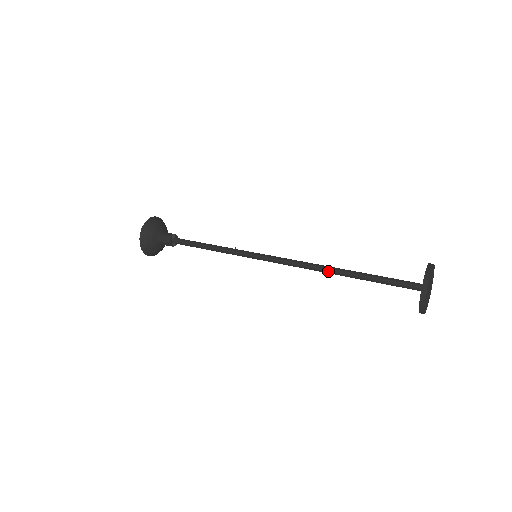
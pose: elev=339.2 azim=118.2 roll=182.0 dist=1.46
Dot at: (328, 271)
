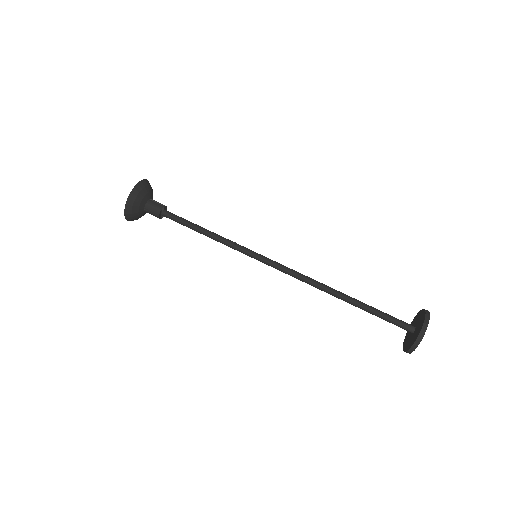
Dot at: (329, 293)
